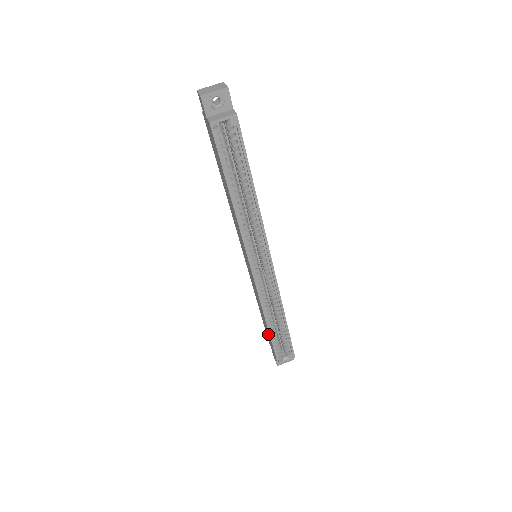
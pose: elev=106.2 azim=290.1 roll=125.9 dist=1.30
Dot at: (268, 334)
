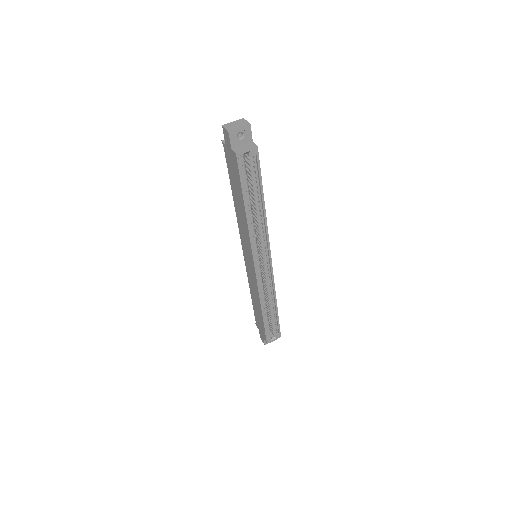
Dot at: (260, 319)
